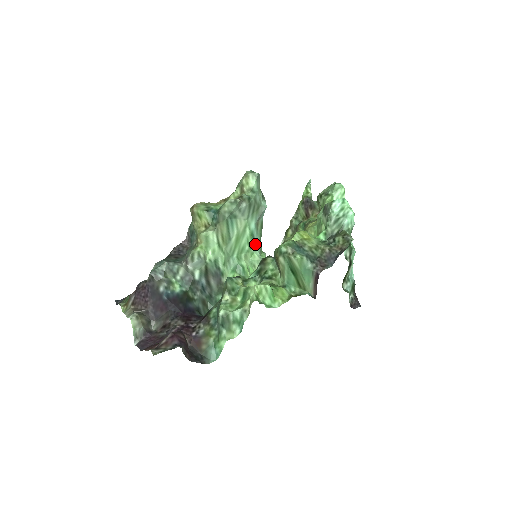
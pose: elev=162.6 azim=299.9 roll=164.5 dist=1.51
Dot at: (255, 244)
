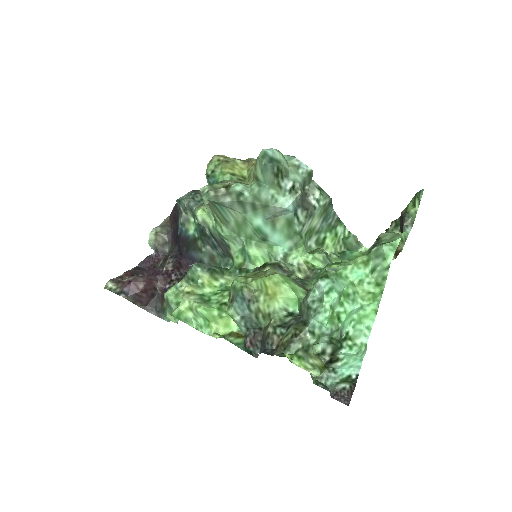
Dot at: (271, 239)
